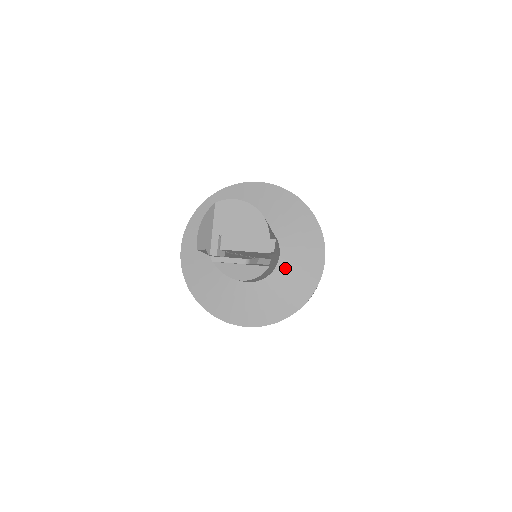
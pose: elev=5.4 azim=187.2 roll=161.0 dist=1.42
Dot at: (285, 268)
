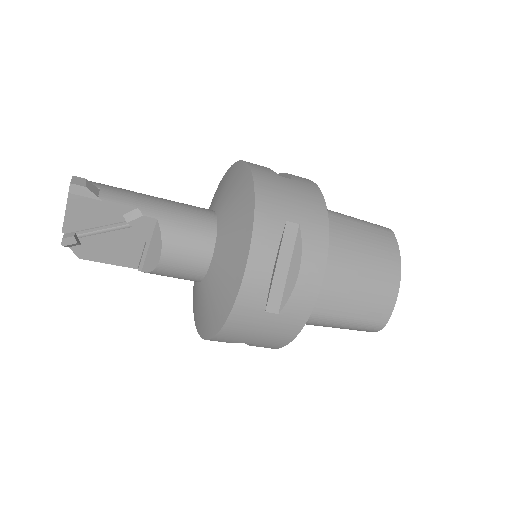
Dot at: (224, 220)
